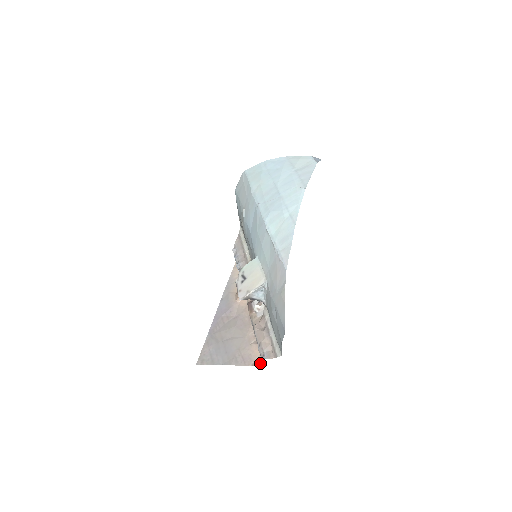
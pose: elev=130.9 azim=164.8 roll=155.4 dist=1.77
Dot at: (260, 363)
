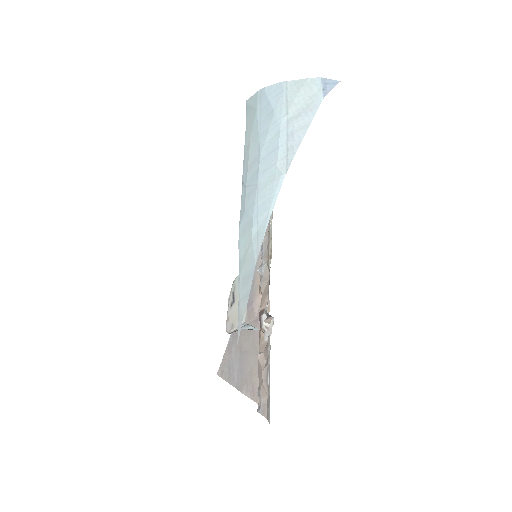
Dot at: occluded
